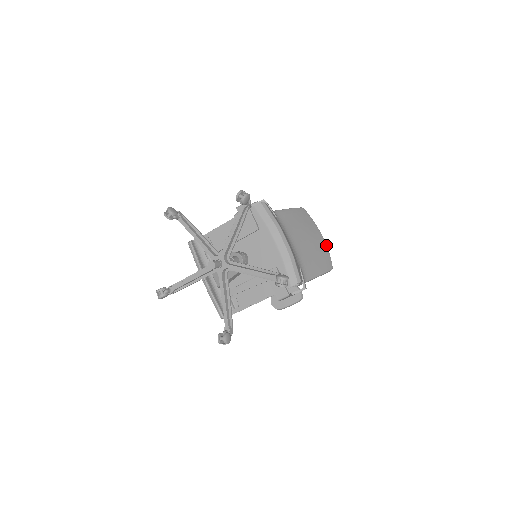
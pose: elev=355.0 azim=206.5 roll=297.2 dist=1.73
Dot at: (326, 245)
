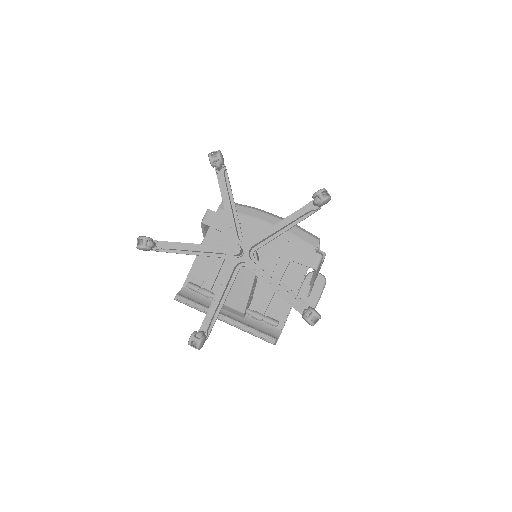
Dot at: occluded
